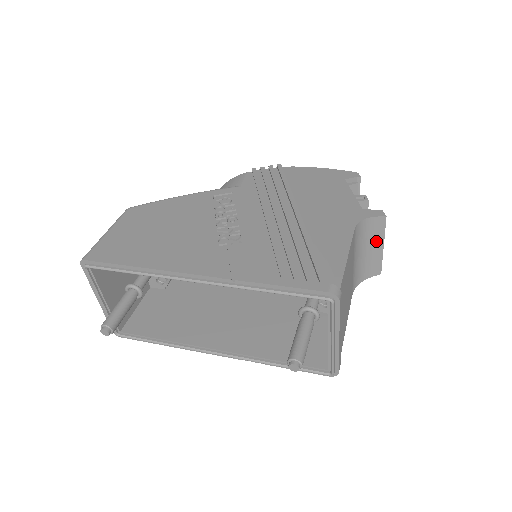
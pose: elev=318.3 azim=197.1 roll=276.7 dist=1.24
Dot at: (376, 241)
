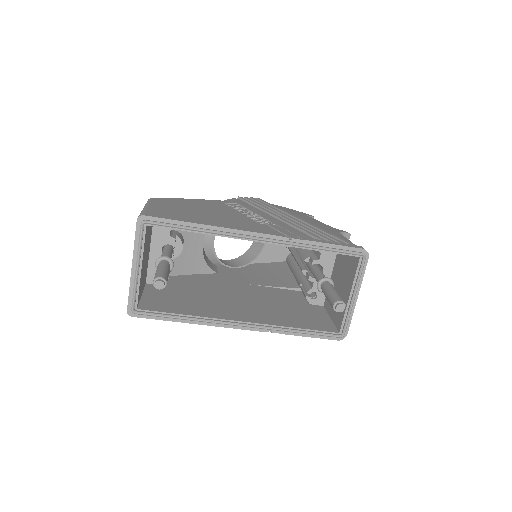
Dot at: occluded
